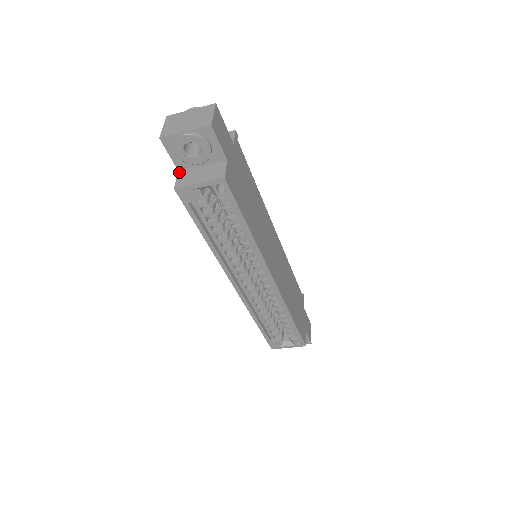
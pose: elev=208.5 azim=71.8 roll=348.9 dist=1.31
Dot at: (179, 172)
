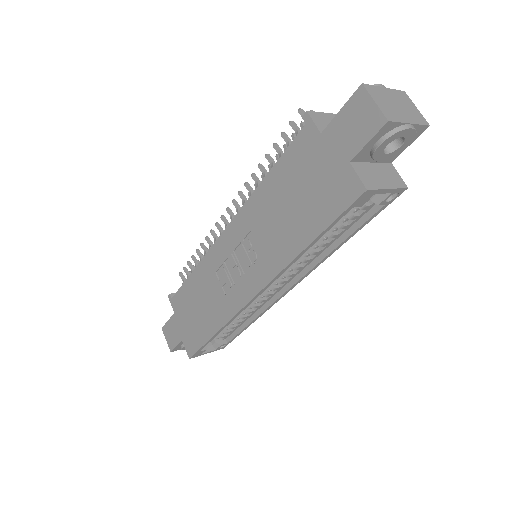
Dot at: (353, 164)
